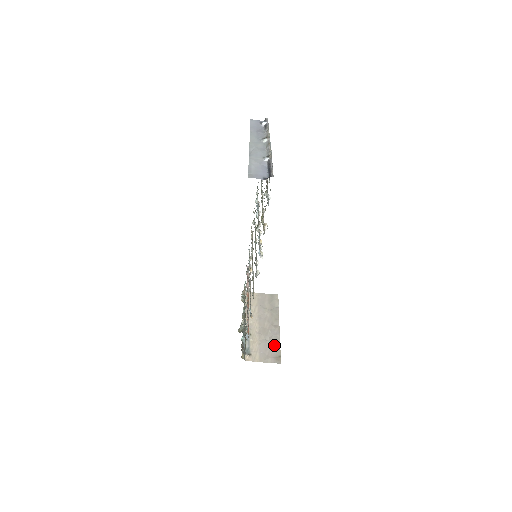
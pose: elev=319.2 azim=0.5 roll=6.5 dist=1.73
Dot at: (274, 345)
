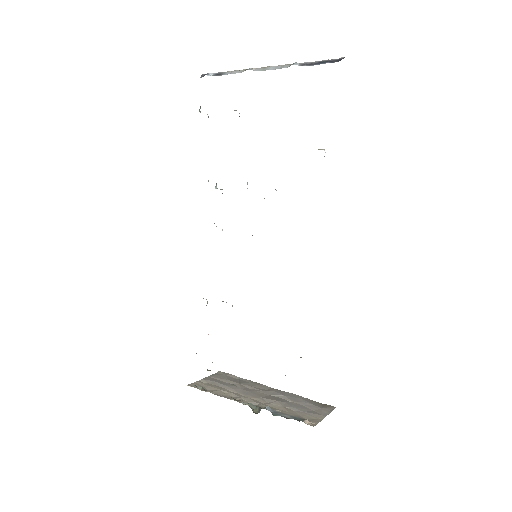
Dot at: (302, 400)
